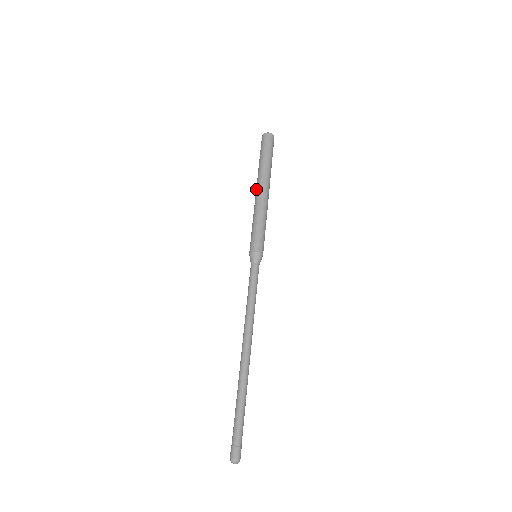
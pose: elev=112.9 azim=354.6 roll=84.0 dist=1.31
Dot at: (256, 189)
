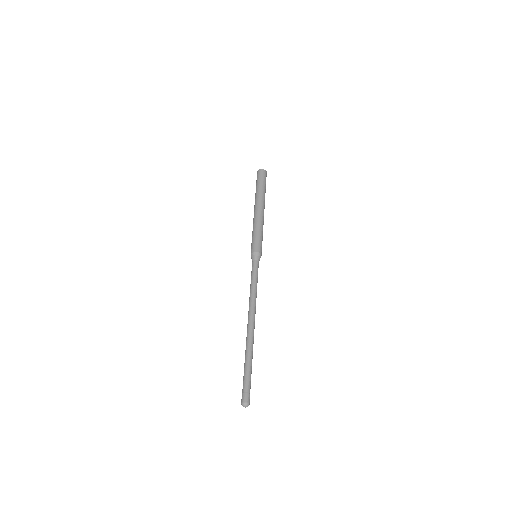
Dot at: (254, 210)
